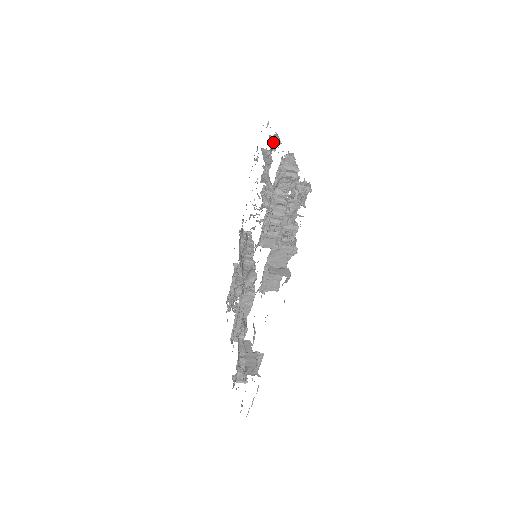
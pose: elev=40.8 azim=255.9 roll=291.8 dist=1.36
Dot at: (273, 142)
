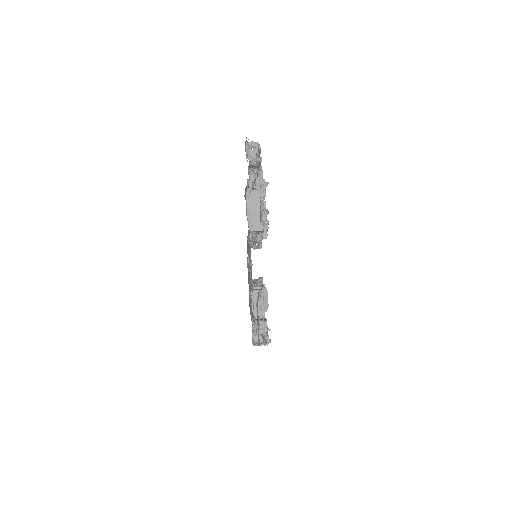
Dot at: occluded
